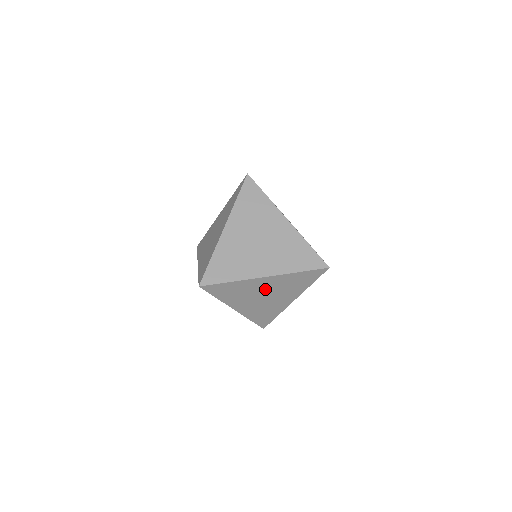
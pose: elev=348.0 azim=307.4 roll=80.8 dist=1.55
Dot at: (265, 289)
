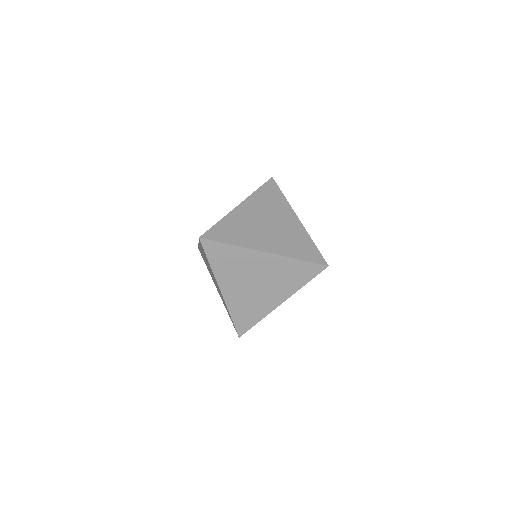
Dot at: (259, 271)
